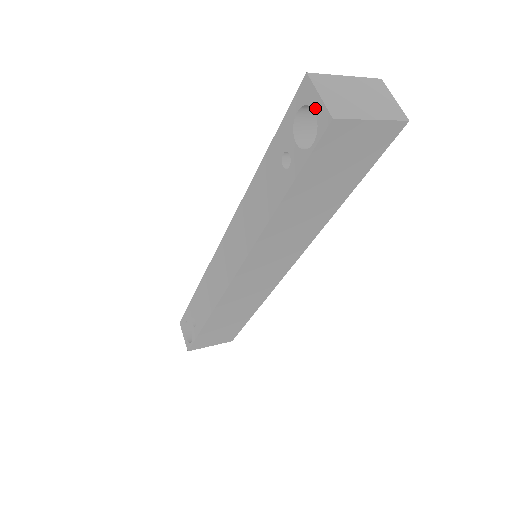
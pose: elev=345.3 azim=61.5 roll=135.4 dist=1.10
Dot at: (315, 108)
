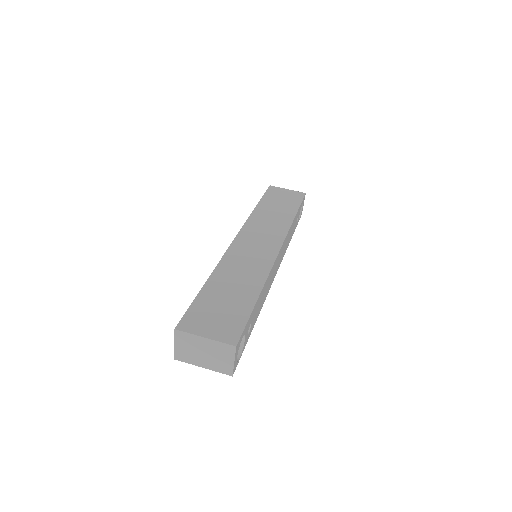
Dot at: occluded
